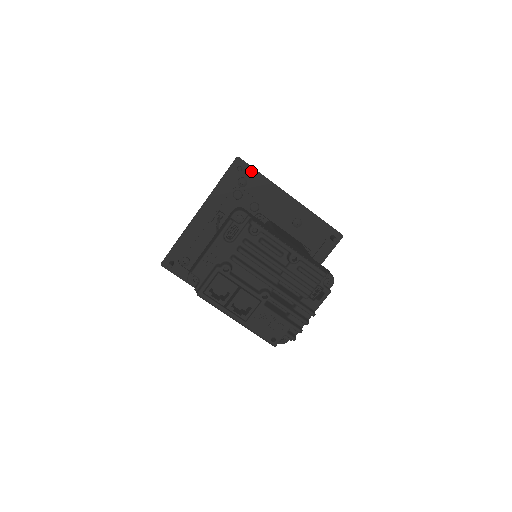
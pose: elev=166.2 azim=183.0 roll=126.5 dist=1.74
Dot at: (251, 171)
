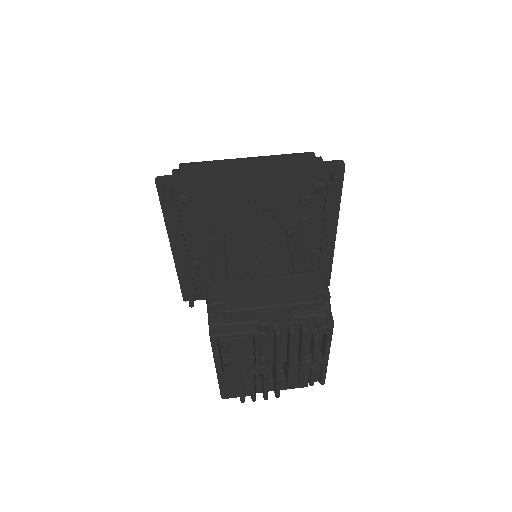
Dot at: occluded
